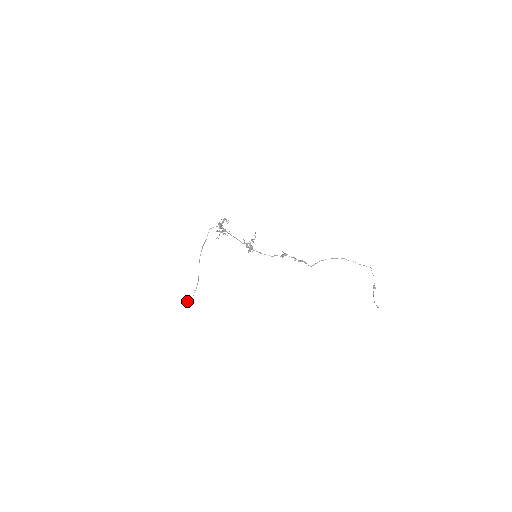
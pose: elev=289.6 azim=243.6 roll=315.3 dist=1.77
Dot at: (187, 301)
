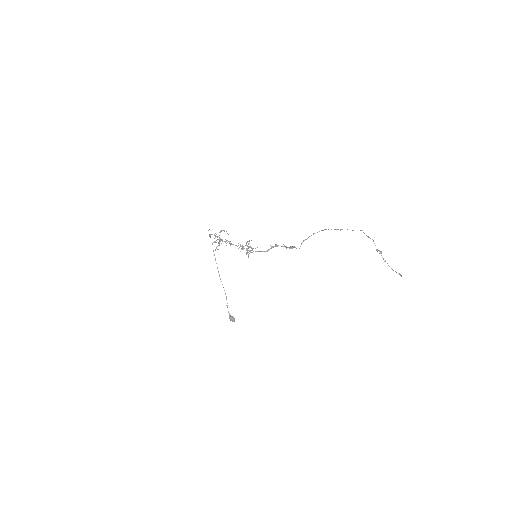
Dot at: occluded
